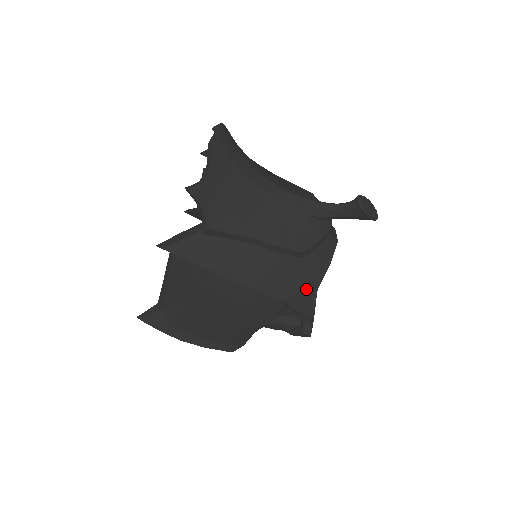
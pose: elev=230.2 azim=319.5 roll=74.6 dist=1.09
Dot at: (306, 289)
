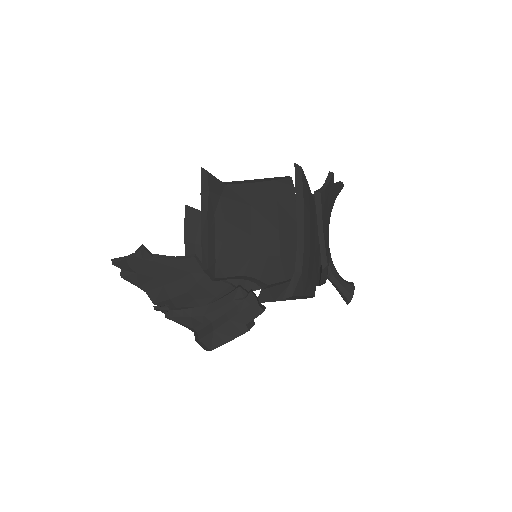
Dot at: (307, 286)
